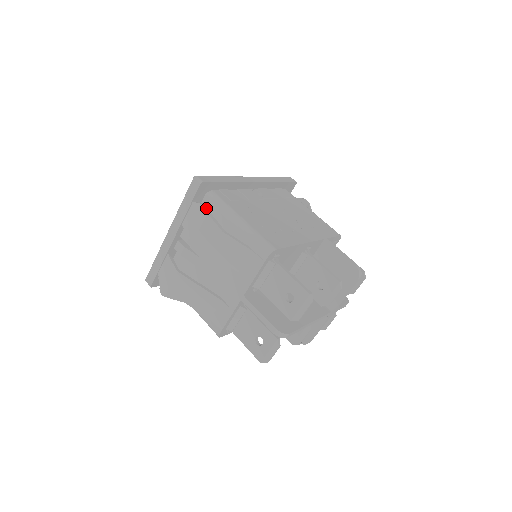
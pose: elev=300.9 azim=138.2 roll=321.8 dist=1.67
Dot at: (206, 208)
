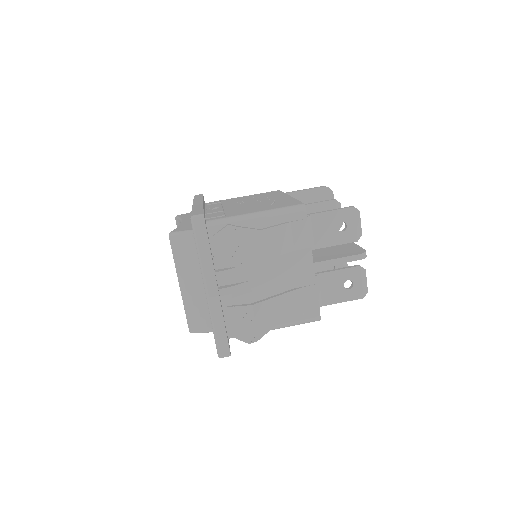
Dot at: (233, 226)
